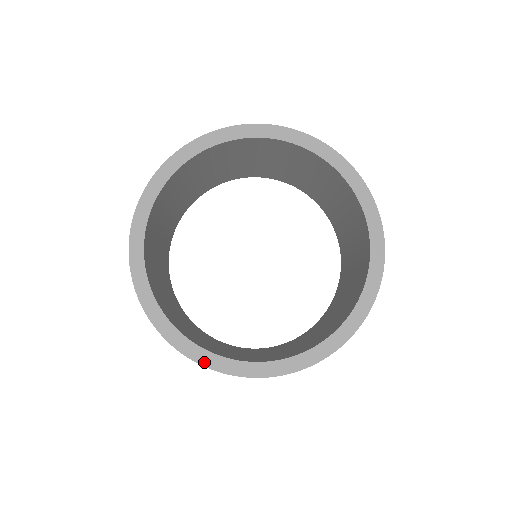
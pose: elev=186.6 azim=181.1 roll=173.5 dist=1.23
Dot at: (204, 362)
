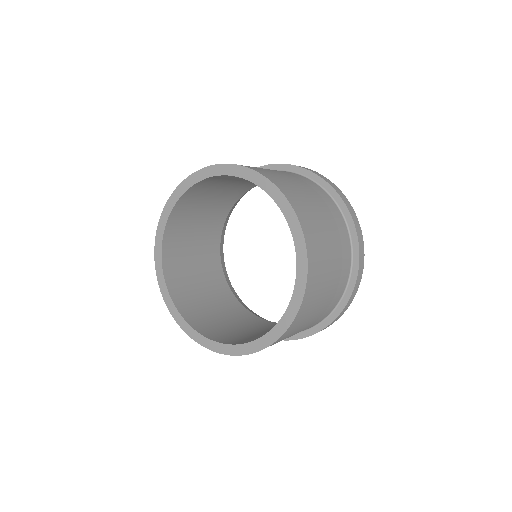
Dot at: (188, 332)
